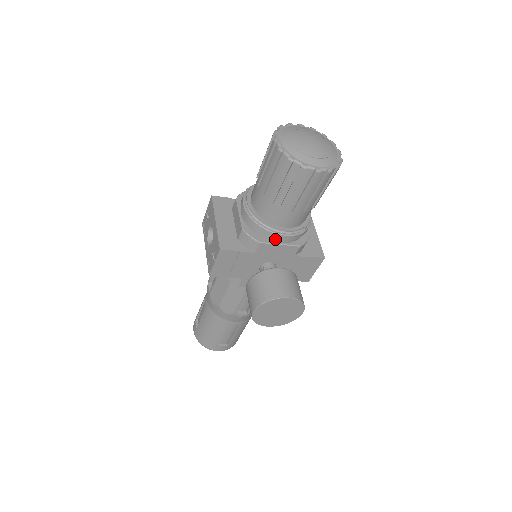
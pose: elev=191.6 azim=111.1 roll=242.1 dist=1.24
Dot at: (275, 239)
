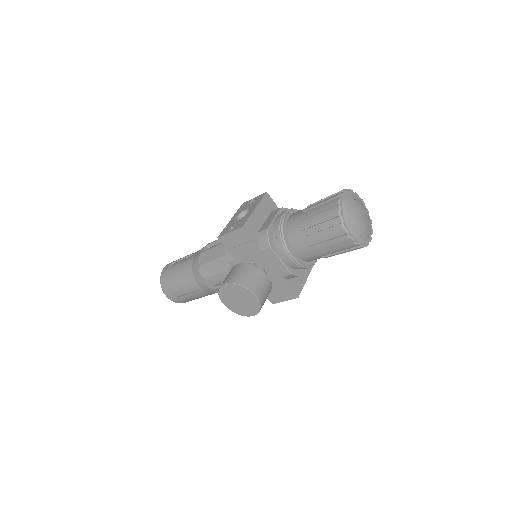
Dot at: (281, 254)
